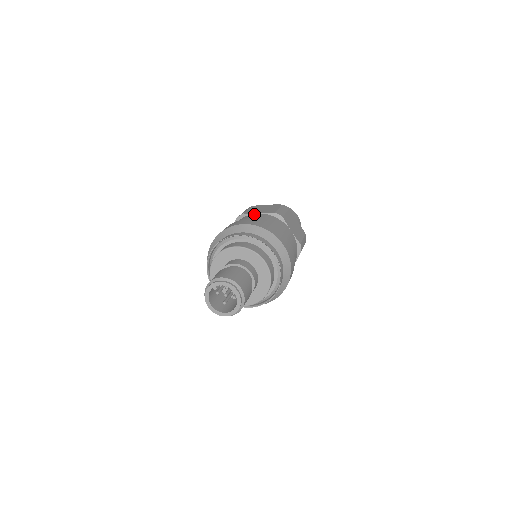
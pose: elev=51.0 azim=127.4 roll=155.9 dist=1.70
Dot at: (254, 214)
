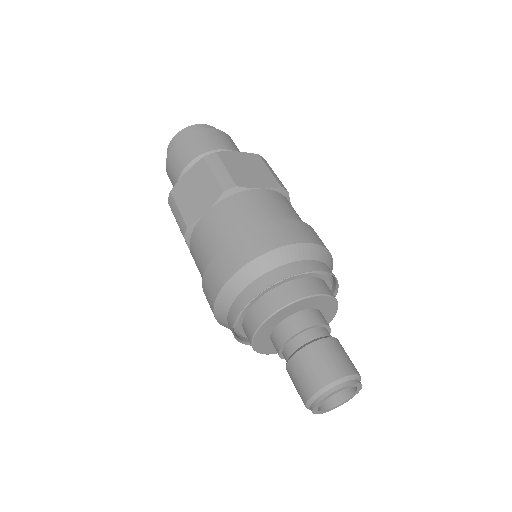
Dot at: (203, 219)
